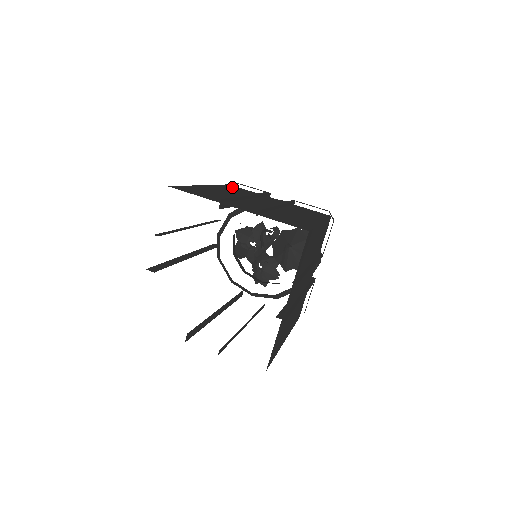
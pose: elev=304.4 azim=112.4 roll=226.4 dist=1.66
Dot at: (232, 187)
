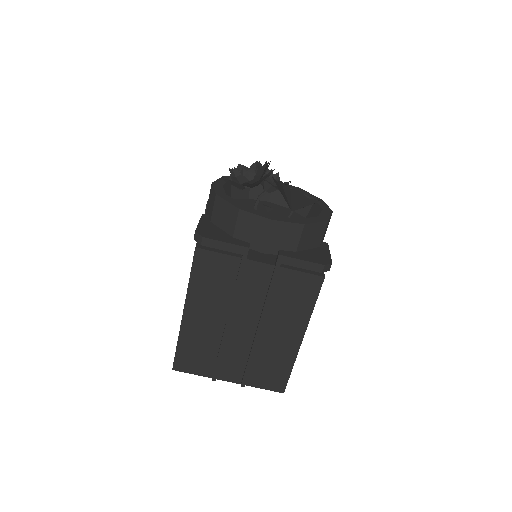
Dot at: (203, 267)
